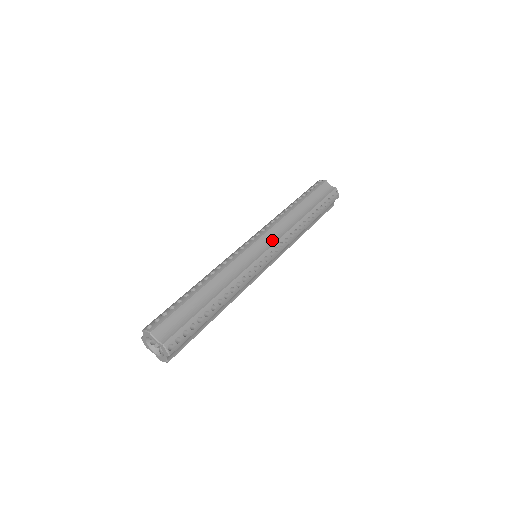
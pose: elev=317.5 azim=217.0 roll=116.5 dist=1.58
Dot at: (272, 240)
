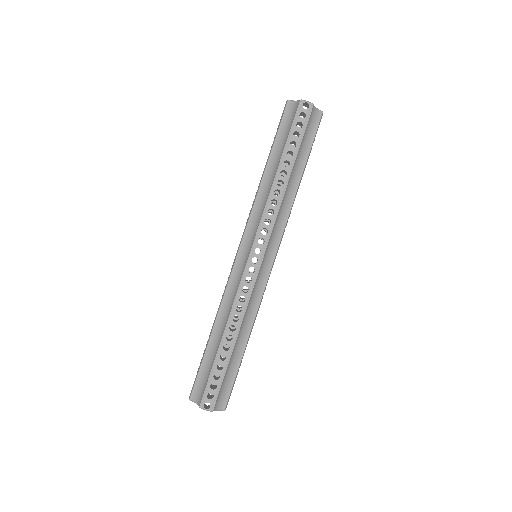
Dot at: (275, 241)
